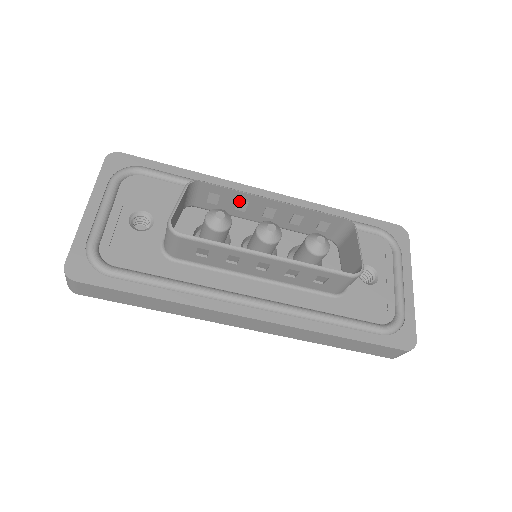
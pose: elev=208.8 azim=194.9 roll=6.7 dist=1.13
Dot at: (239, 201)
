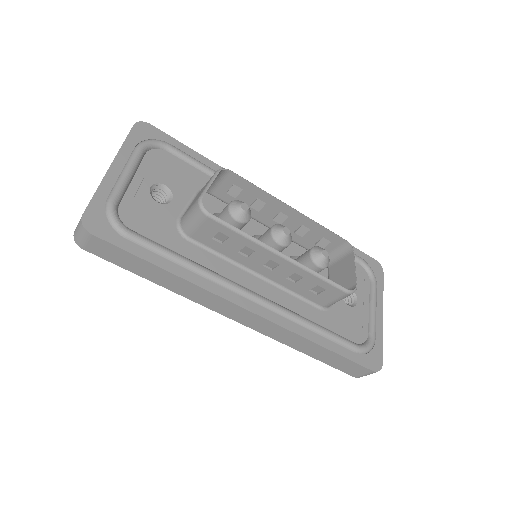
Dot at: (258, 200)
